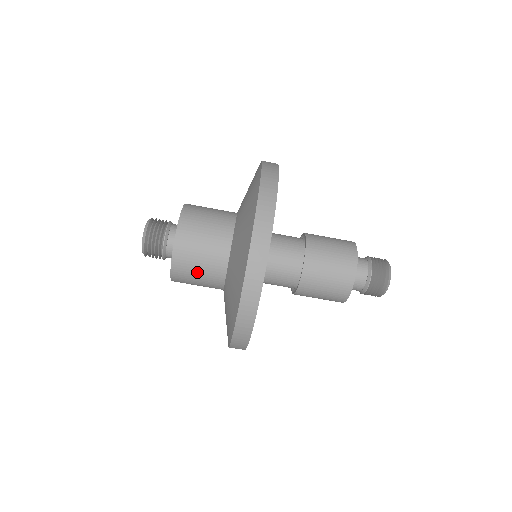
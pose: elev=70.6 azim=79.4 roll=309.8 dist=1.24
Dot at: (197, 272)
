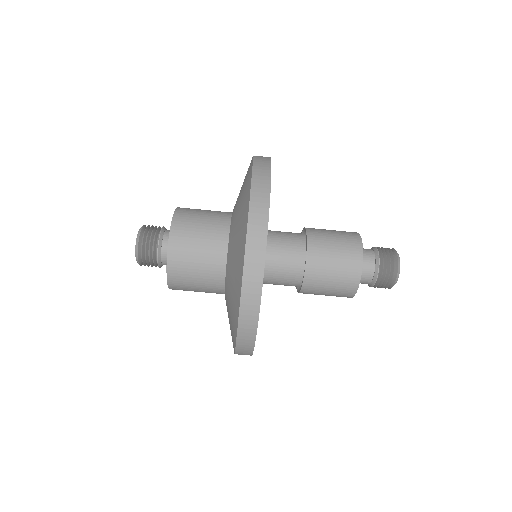
Dot at: (195, 276)
